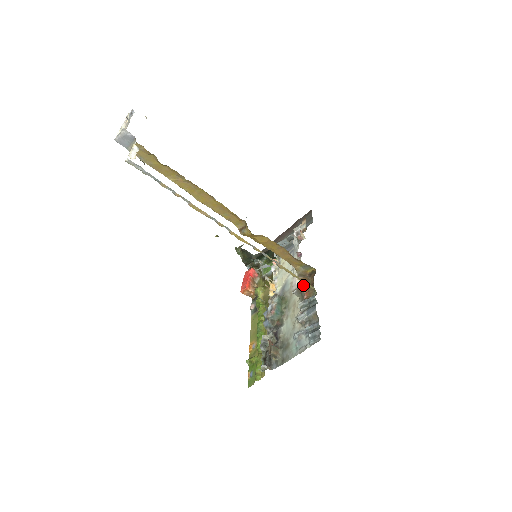
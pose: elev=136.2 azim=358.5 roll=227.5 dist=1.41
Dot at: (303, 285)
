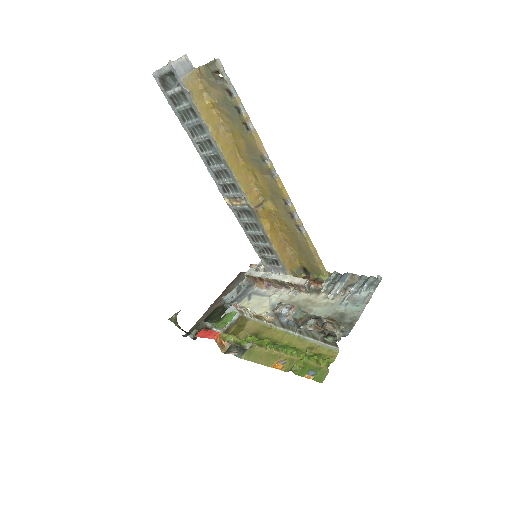
Dot at: occluded
